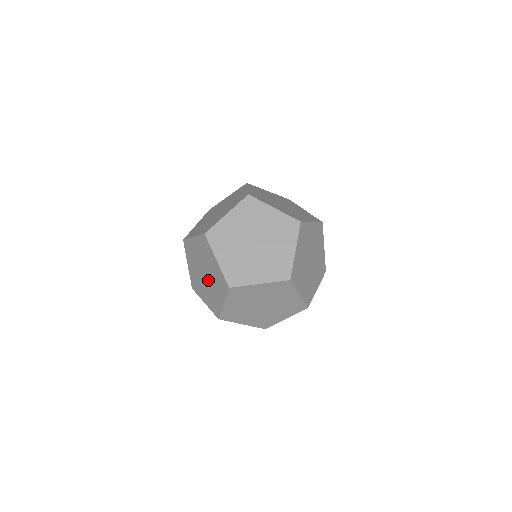
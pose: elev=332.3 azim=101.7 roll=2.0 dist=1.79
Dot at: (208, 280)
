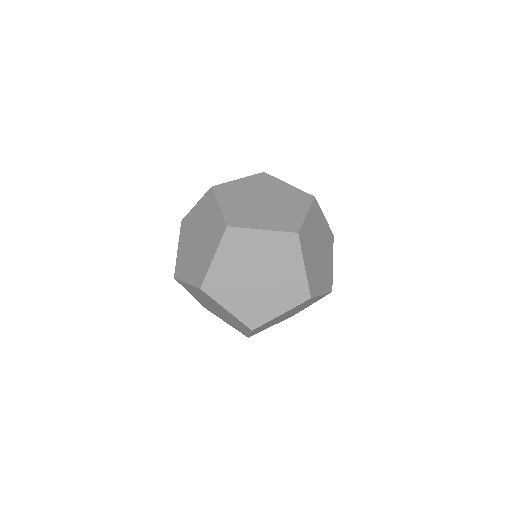
Dot at: occluded
